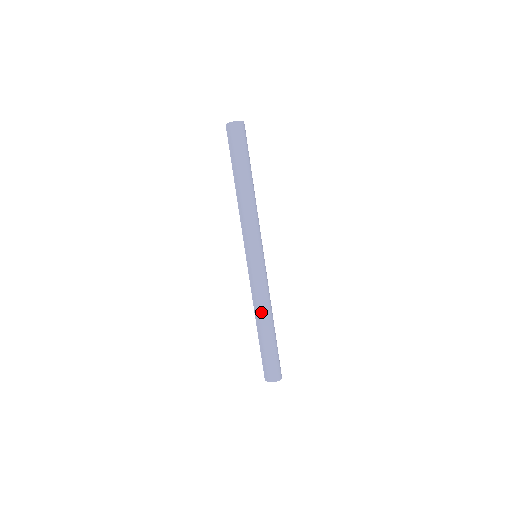
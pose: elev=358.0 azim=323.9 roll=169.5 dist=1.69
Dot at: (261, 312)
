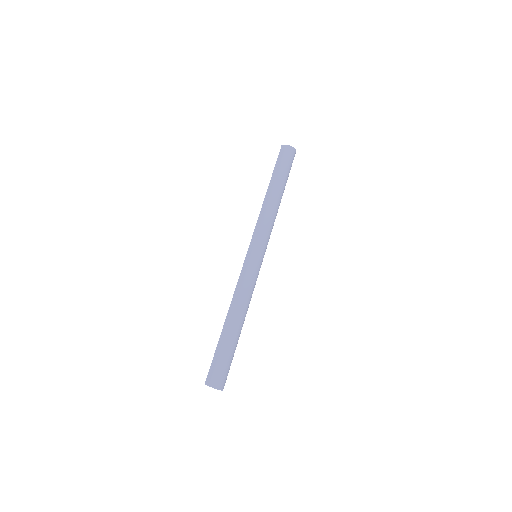
Dot at: (239, 306)
